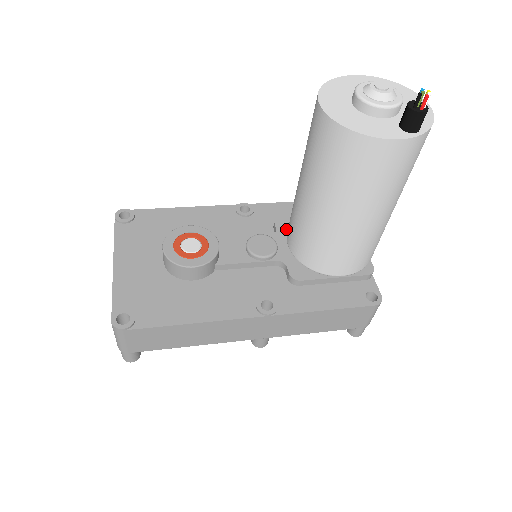
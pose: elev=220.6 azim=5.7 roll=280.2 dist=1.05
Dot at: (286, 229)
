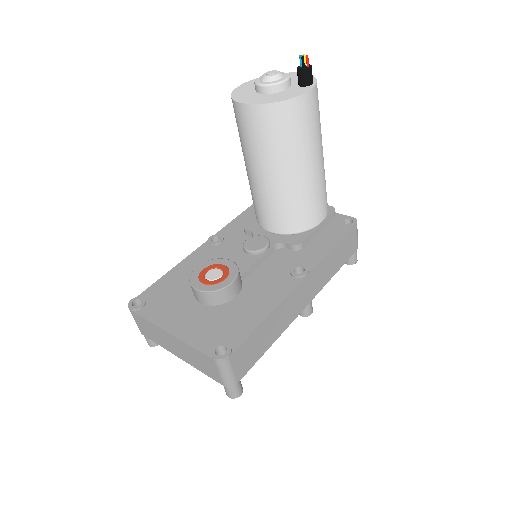
Dot at: (257, 227)
